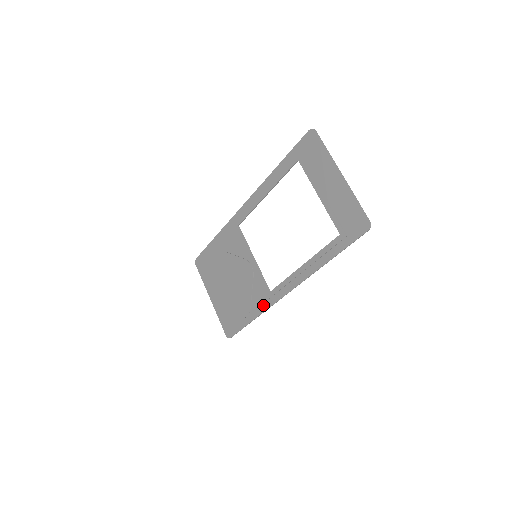
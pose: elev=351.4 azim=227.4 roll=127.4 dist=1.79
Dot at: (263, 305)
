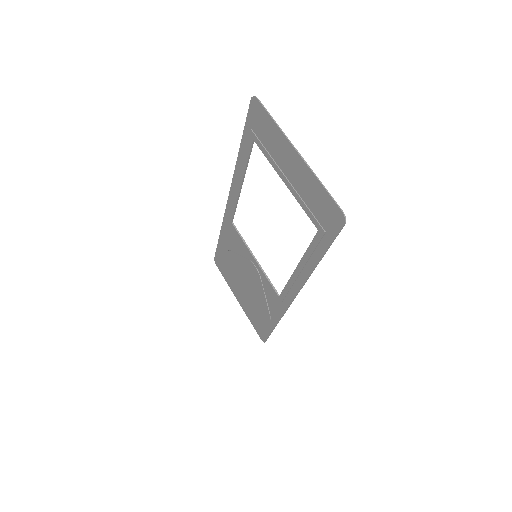
Dot at: (278, 310)
